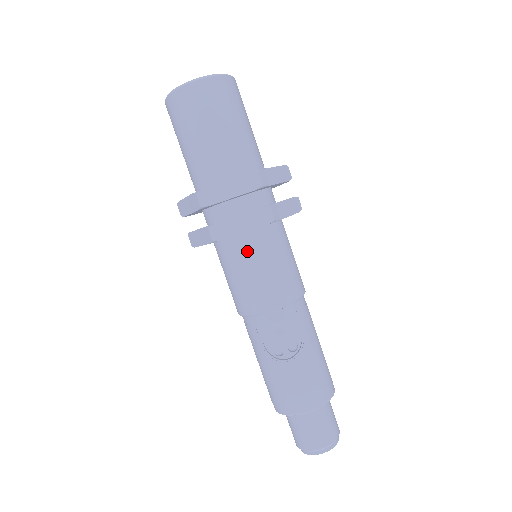
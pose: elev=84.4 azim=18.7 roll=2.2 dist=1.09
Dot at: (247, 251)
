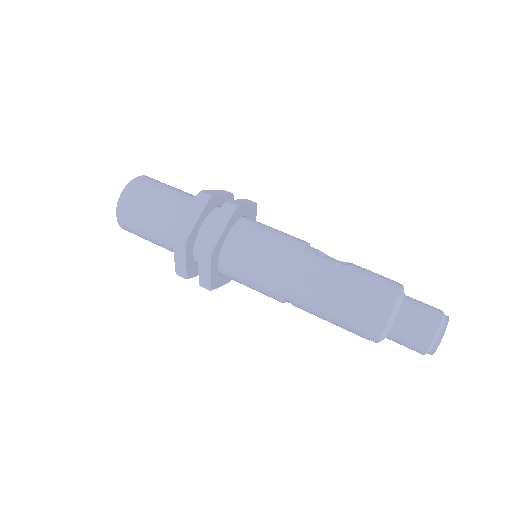
Dot at: (256, 223)
